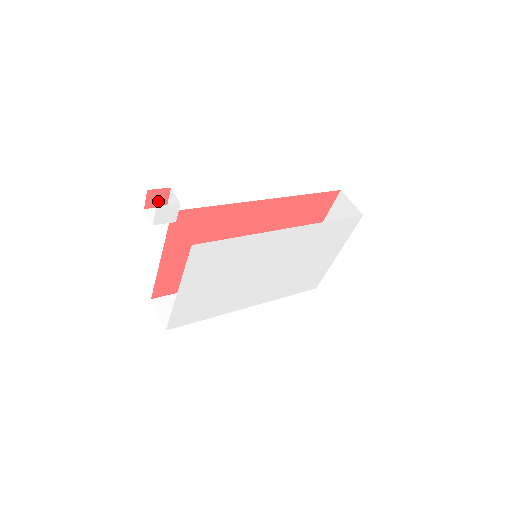
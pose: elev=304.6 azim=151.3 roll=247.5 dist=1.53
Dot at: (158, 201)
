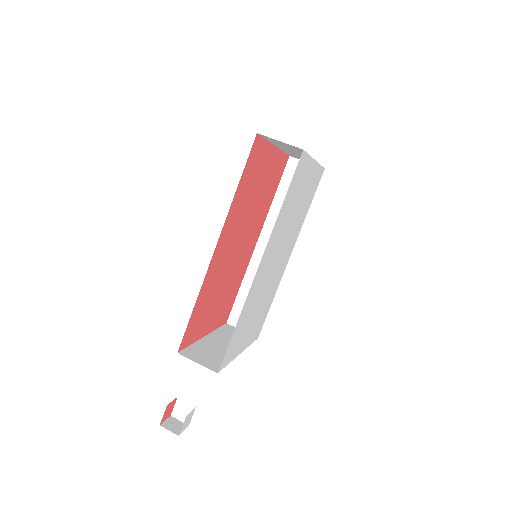
Dot at: (171, 408)
